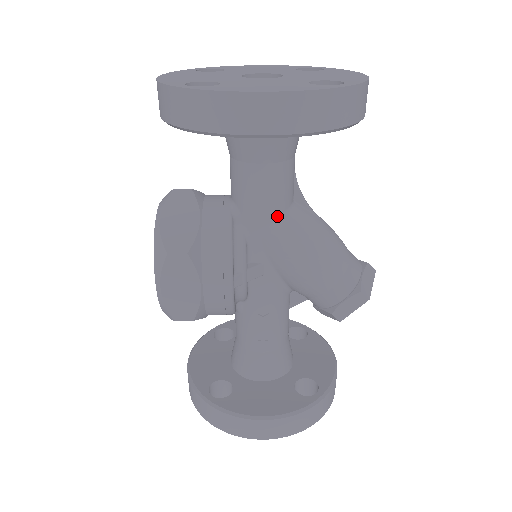
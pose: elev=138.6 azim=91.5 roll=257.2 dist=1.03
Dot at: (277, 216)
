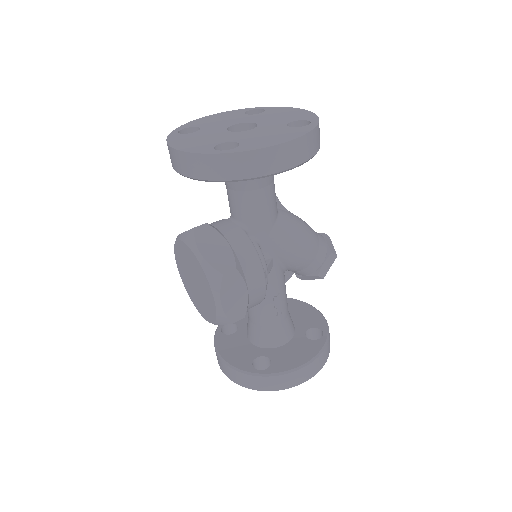
Dot at: (274, 221)
